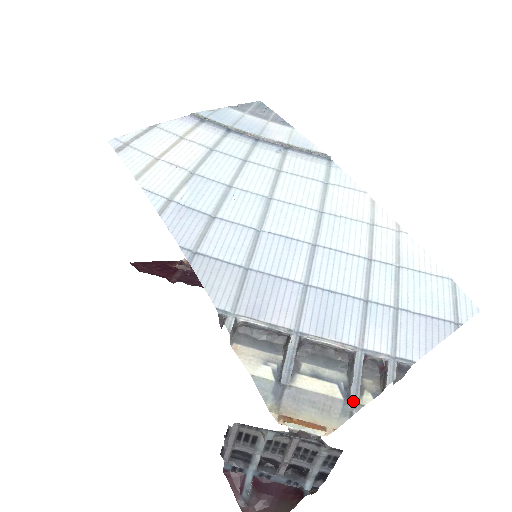
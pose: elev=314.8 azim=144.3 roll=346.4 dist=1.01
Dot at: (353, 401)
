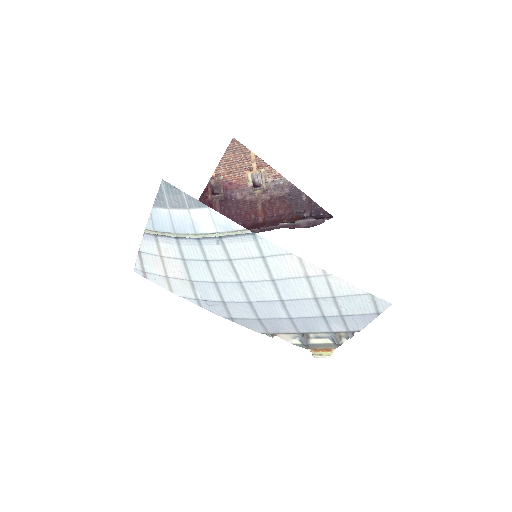
Dot at: (338, 344)
